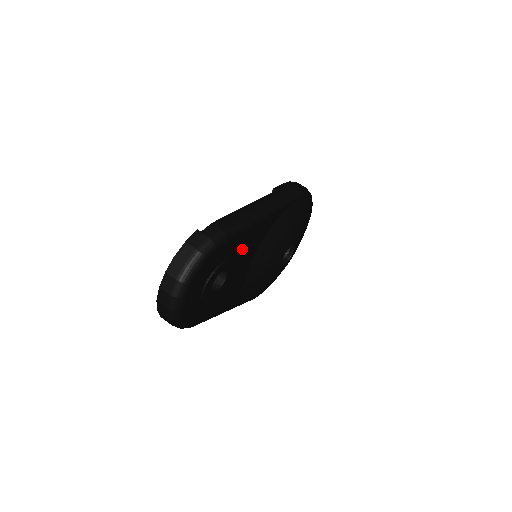
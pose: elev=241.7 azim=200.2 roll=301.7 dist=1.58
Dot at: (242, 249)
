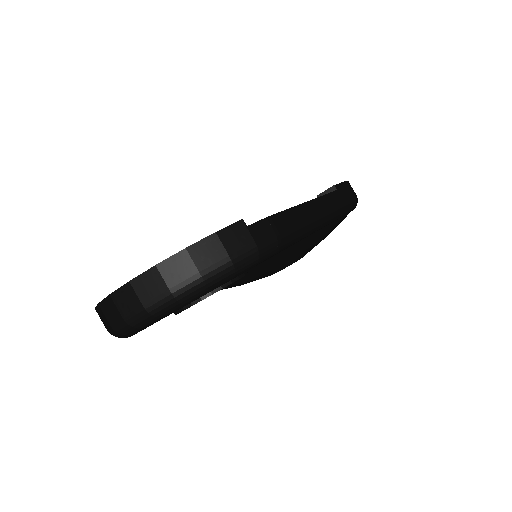
Dot at: occluded
